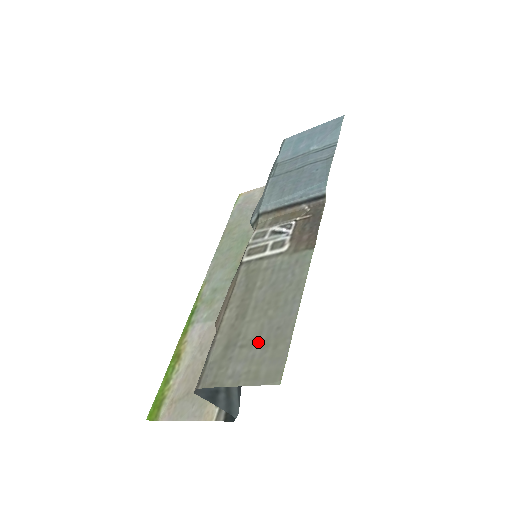
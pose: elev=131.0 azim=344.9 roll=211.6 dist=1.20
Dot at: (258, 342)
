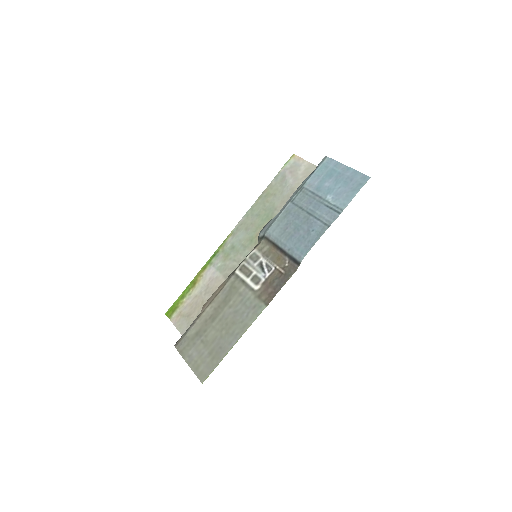
Dot at: (209, 347)
